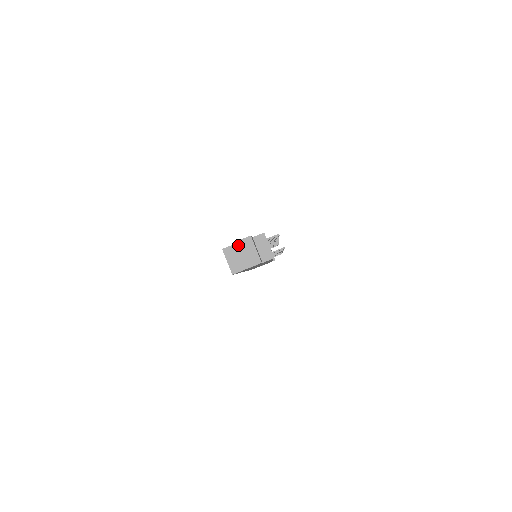
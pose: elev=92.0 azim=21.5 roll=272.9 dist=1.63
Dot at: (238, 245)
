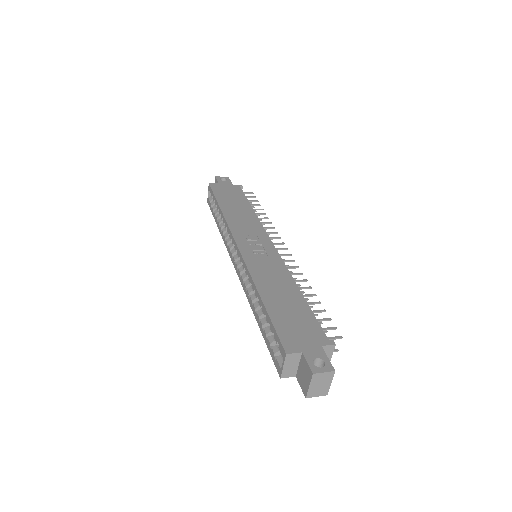
Dot at: (317, 377)
